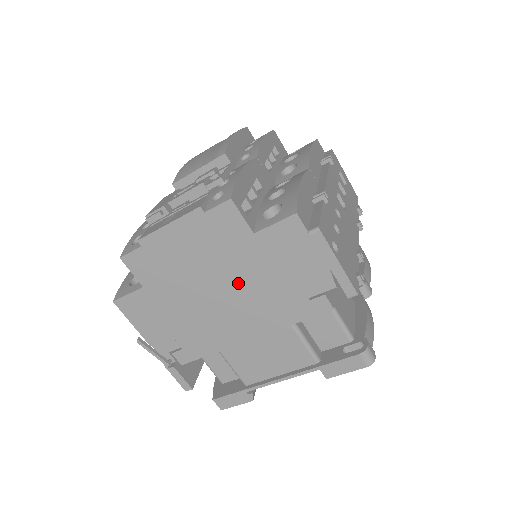
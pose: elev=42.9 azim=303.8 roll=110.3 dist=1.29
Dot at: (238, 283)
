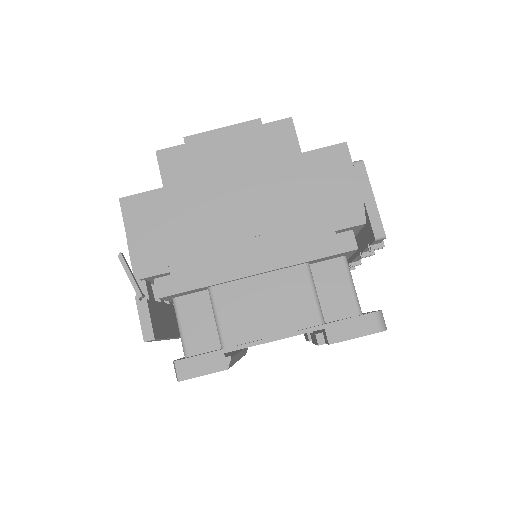
Dot at: (268, 201)
